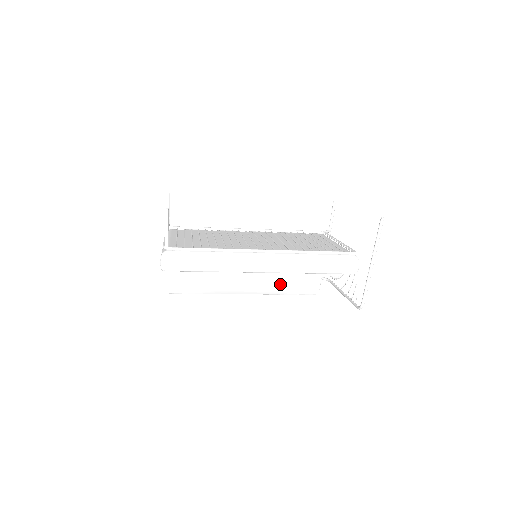
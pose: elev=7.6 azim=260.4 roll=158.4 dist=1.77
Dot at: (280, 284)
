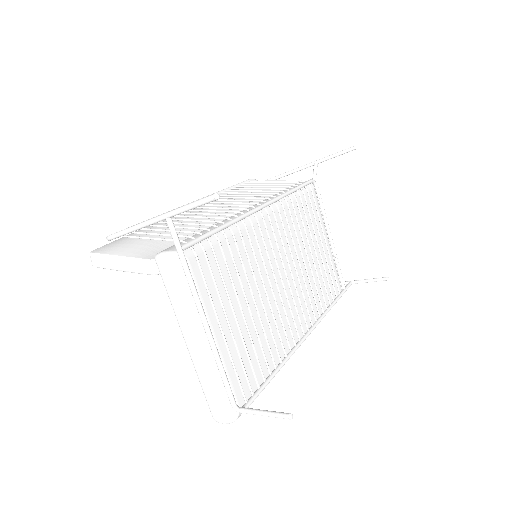
Dot at: occluded
